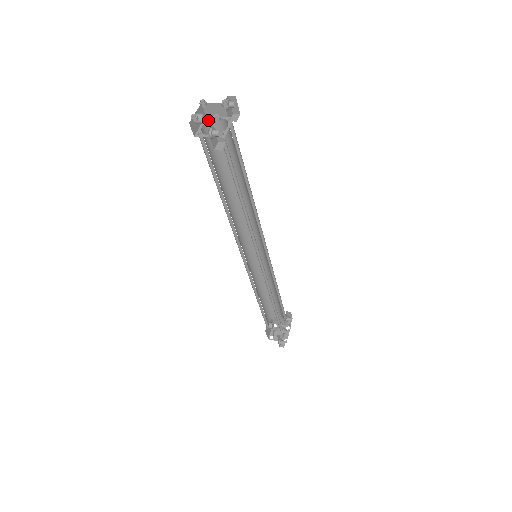
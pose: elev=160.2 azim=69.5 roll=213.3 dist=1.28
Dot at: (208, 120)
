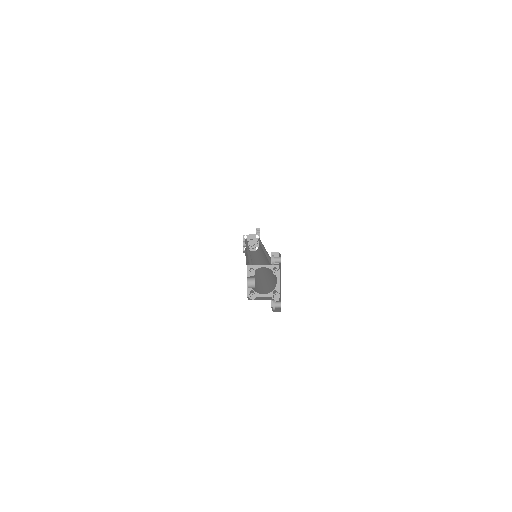
Dot at: occluded
